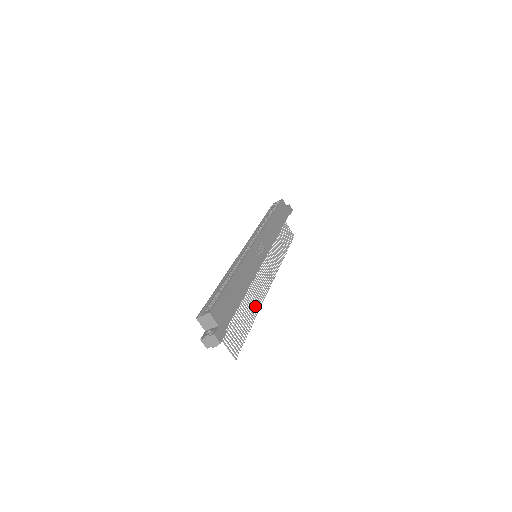
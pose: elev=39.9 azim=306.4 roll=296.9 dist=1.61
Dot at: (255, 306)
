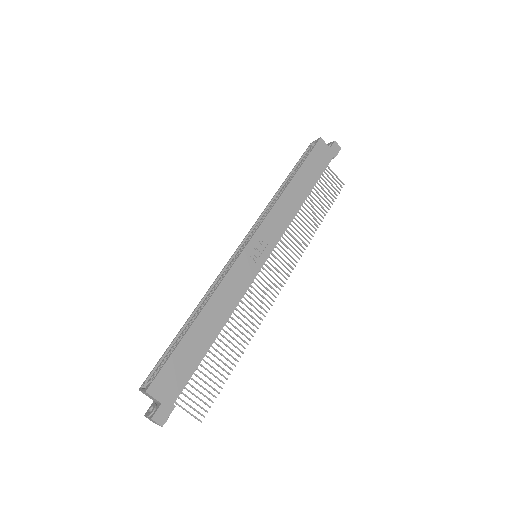
Dot at: (247, 332)
